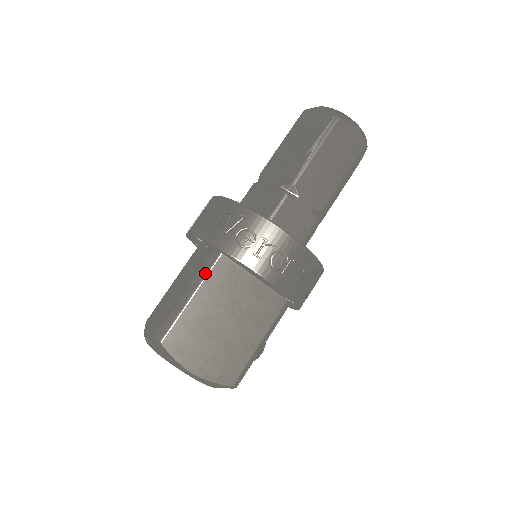
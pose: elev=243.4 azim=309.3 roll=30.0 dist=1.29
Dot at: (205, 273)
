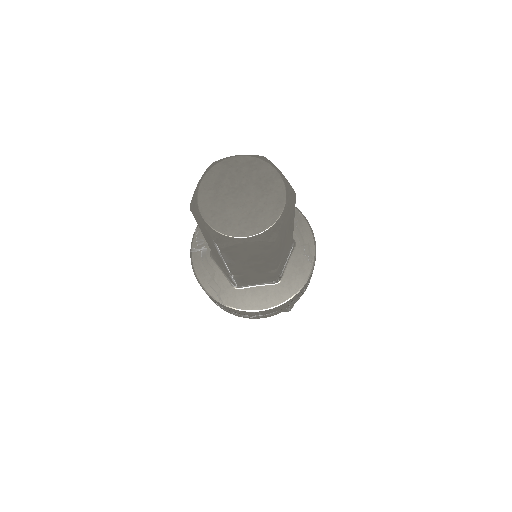
Dot at: occluded
